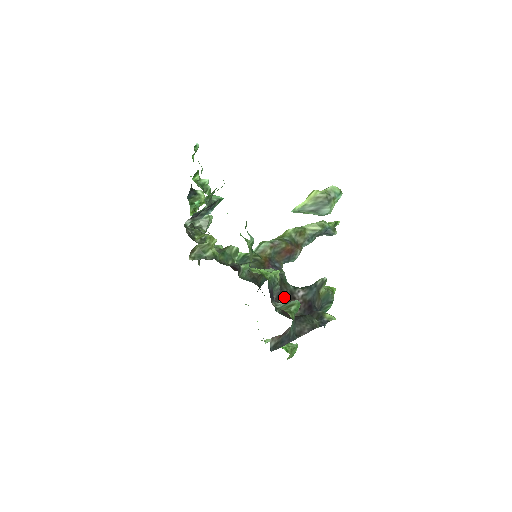
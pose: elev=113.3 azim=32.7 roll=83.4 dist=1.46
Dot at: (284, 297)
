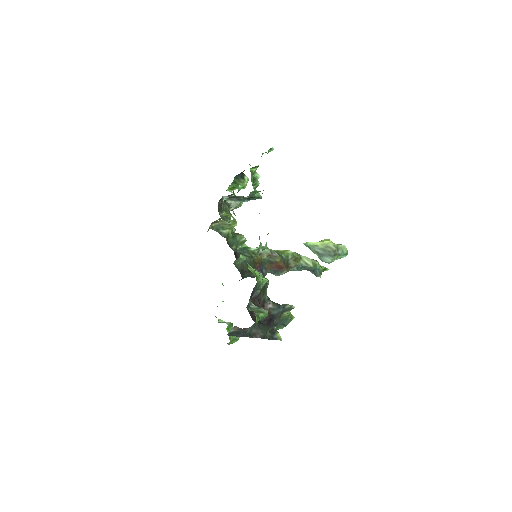
Dot at: (258, 301)
